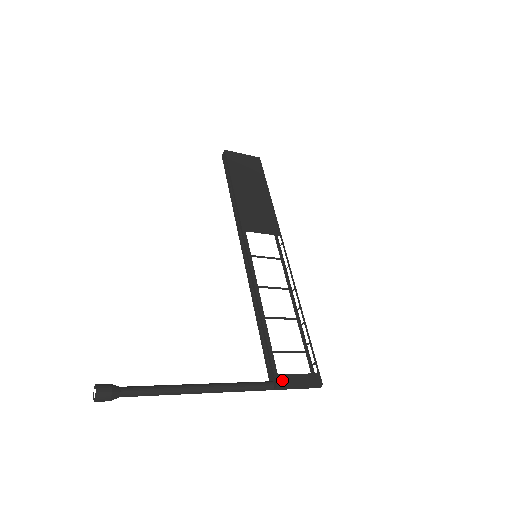
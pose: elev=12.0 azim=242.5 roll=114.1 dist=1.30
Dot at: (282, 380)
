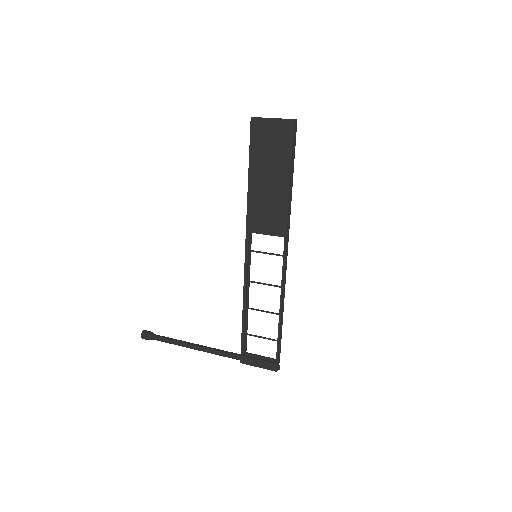
Dot at: (245, 360)
